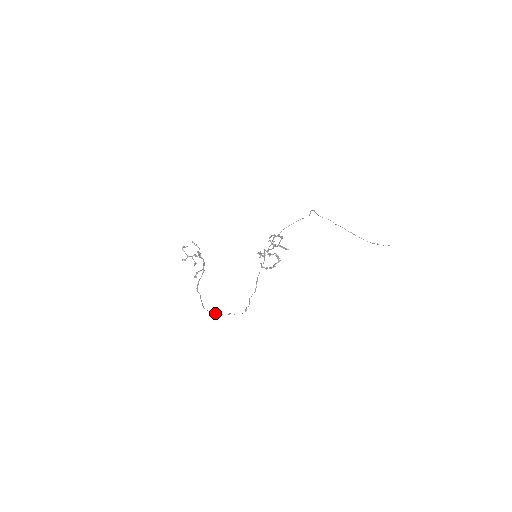
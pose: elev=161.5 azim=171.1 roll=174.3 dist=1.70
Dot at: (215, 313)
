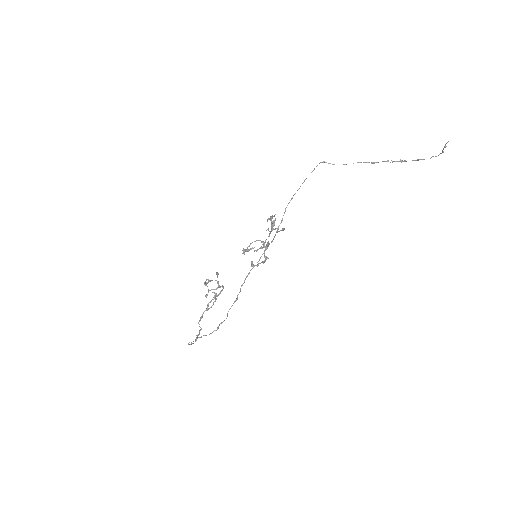
Dot at: occluded
